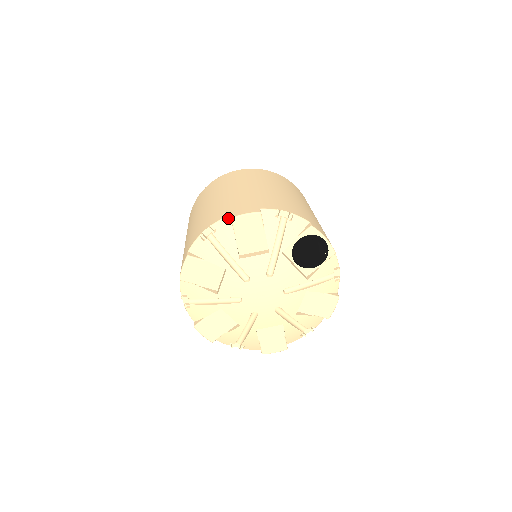
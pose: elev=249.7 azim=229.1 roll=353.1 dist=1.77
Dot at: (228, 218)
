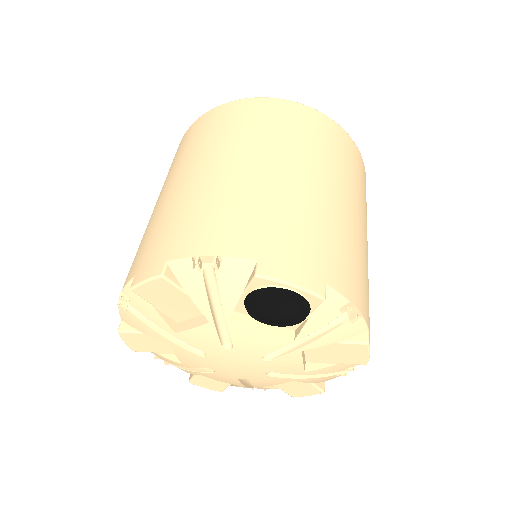
Dot at: occluded
